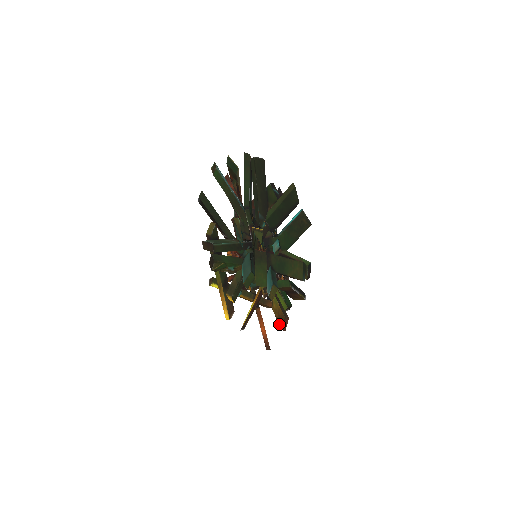
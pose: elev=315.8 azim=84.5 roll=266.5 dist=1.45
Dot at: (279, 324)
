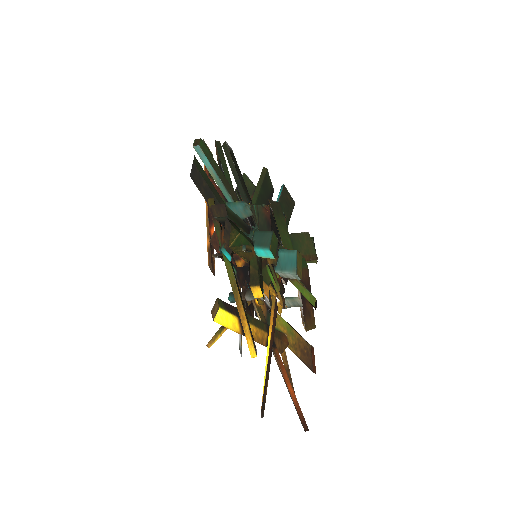
Dot at: (306, 365)
